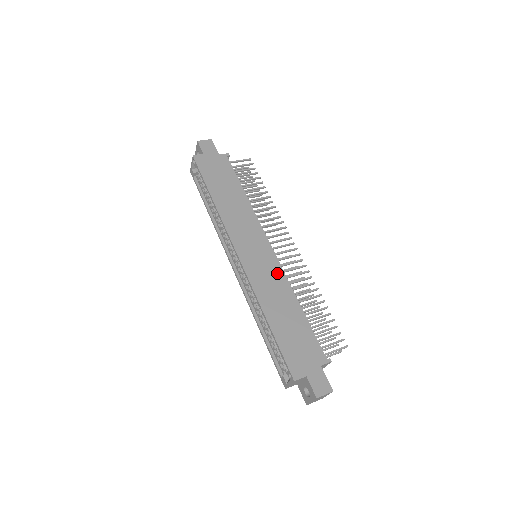
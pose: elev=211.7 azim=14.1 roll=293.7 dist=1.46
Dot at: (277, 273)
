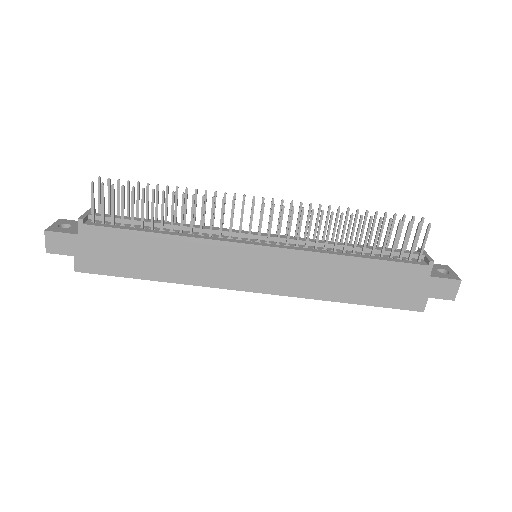
Dot at: (298, 260)
